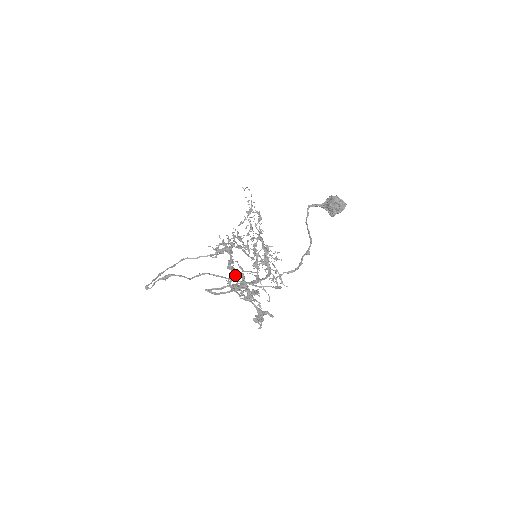
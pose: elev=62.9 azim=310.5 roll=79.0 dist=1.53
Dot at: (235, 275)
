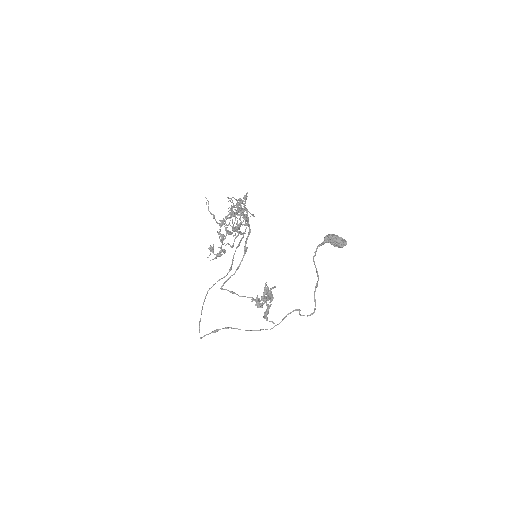
Dot at: occluded
